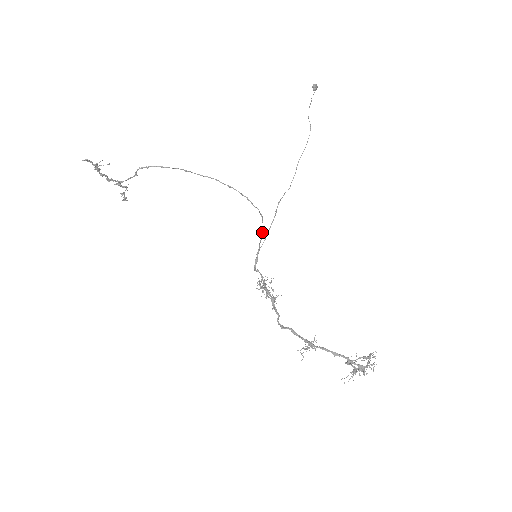
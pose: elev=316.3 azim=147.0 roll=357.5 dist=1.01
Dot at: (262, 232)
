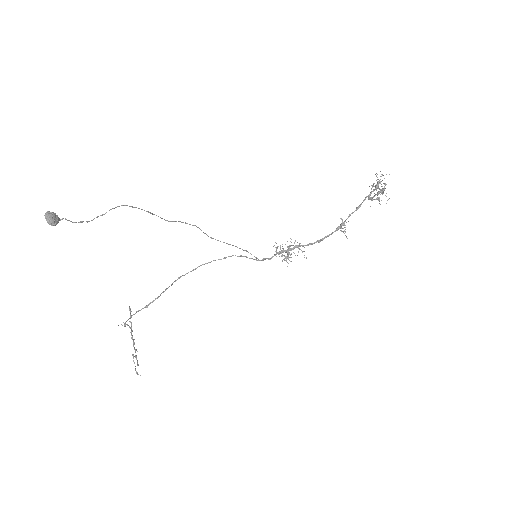
Dot at: occluded
